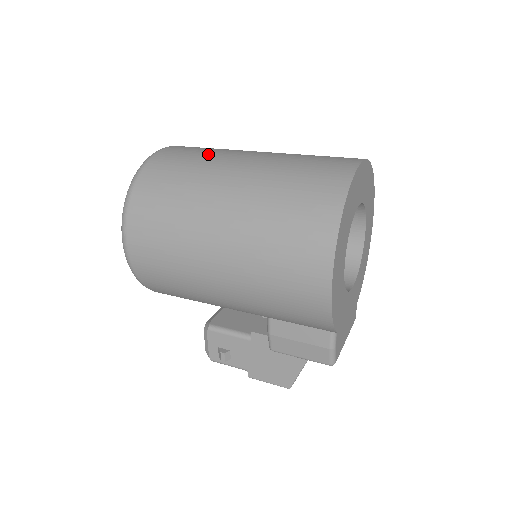
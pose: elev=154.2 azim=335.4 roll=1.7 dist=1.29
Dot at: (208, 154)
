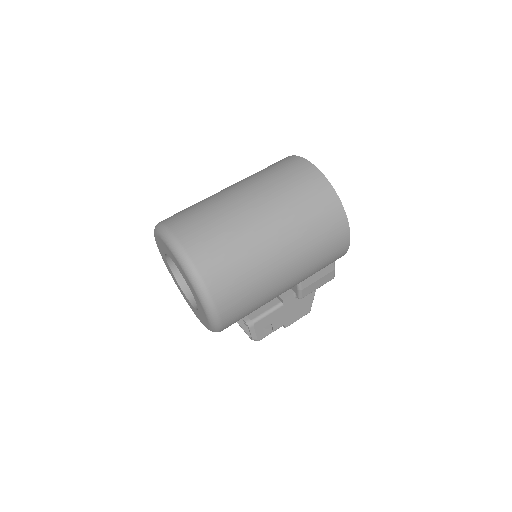
Dot at: (216, 214)
